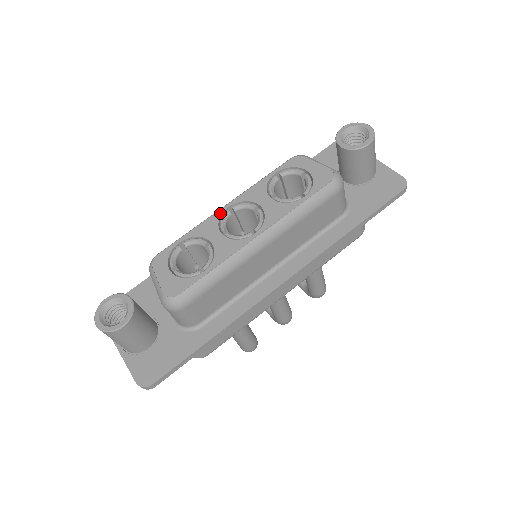
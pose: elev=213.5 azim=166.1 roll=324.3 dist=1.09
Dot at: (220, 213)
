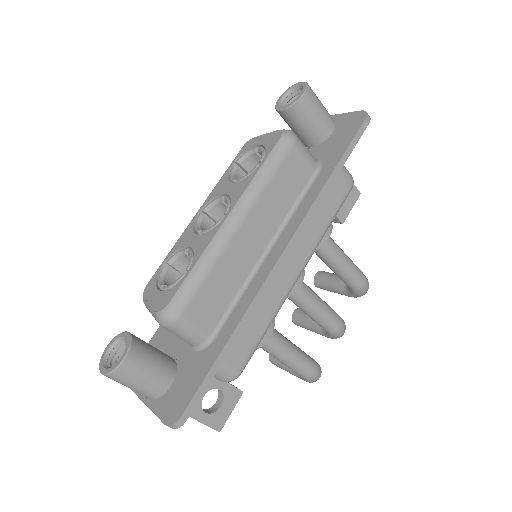
Dot at: (193, 221)
